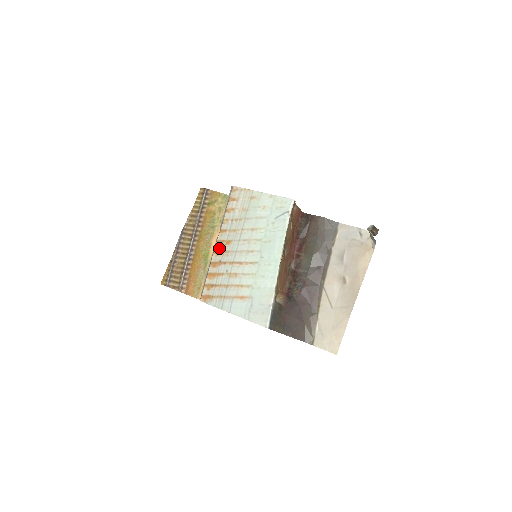
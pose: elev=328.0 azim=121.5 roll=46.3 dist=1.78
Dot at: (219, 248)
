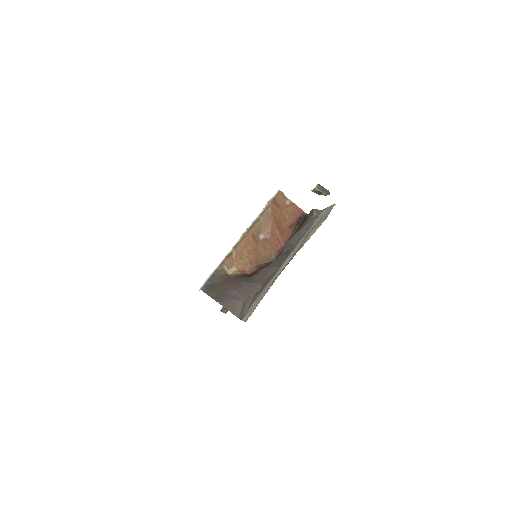
Dot at: occluded
